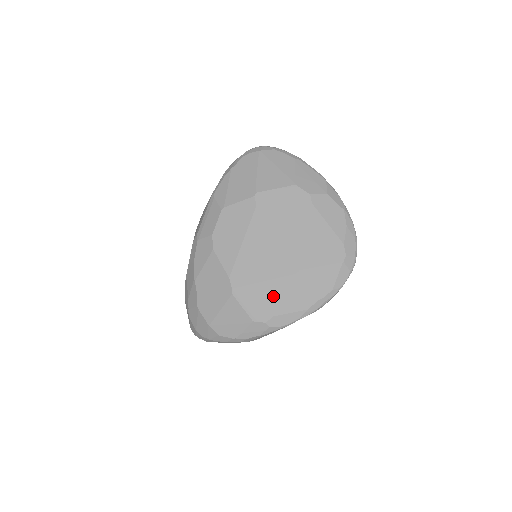
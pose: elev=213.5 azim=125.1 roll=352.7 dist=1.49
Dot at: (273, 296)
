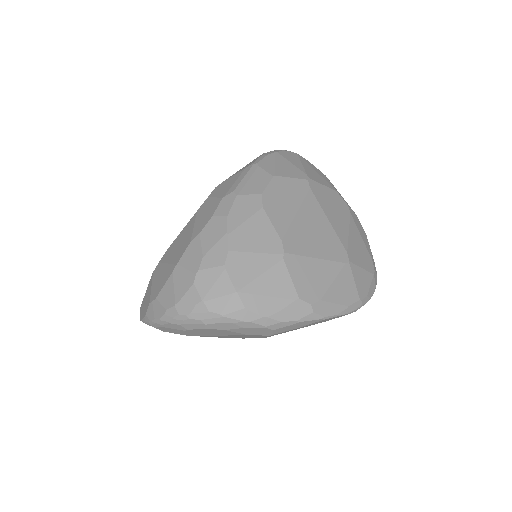
Dot at: (323, 278)
